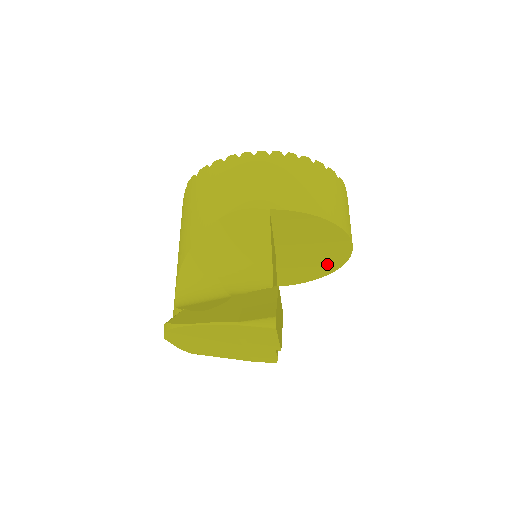
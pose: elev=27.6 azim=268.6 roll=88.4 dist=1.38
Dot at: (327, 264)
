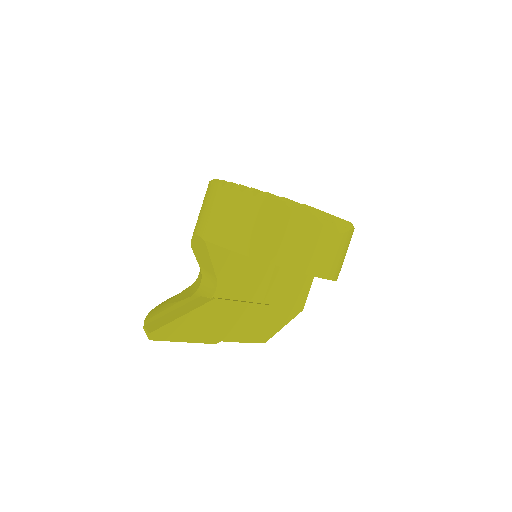
Dot at: occluded
